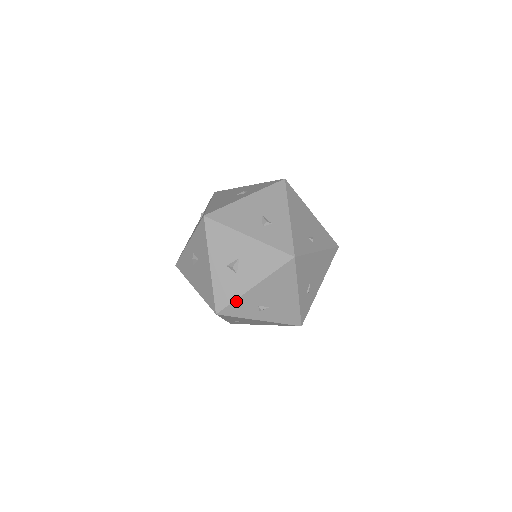
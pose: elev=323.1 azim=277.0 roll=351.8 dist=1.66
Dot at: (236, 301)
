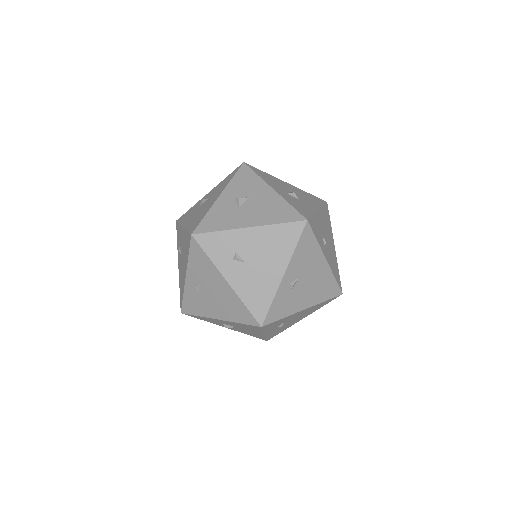
Dot at: (313, 217)
